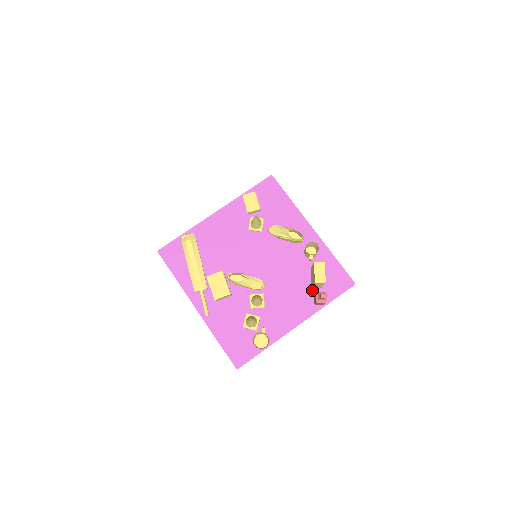
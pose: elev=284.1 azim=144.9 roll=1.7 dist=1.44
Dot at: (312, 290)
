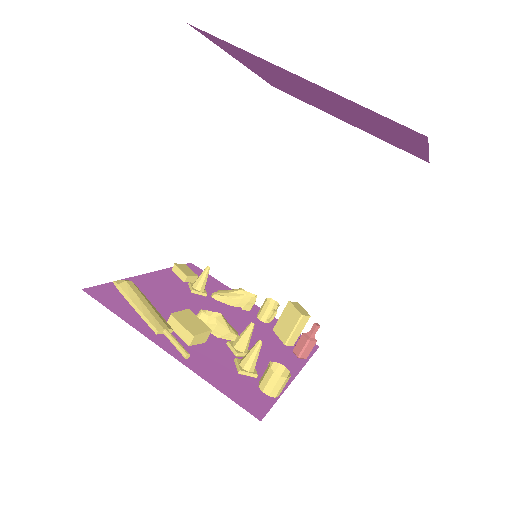
Dot at: (287, 347)
